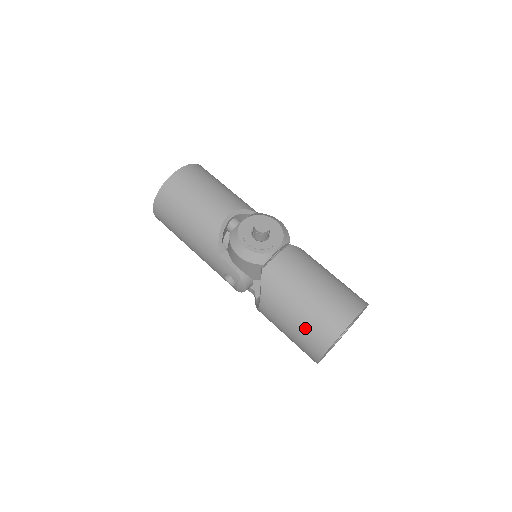
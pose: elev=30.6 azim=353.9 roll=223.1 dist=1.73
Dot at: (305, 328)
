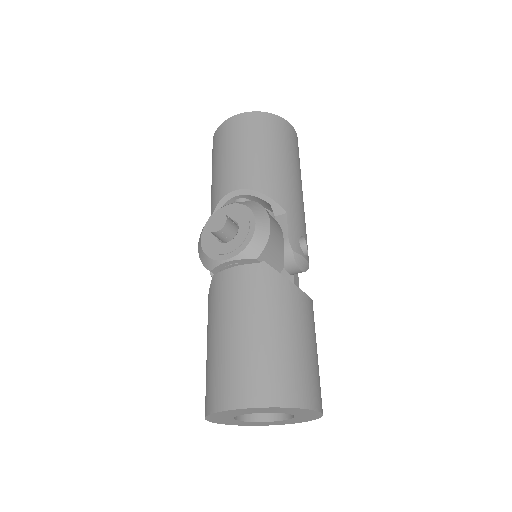
Dot at: (206, 374)
